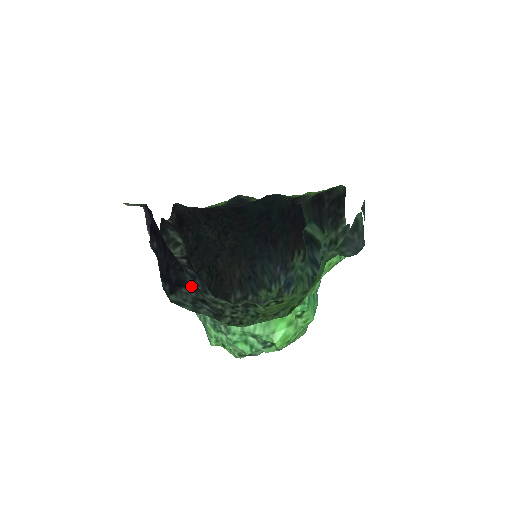
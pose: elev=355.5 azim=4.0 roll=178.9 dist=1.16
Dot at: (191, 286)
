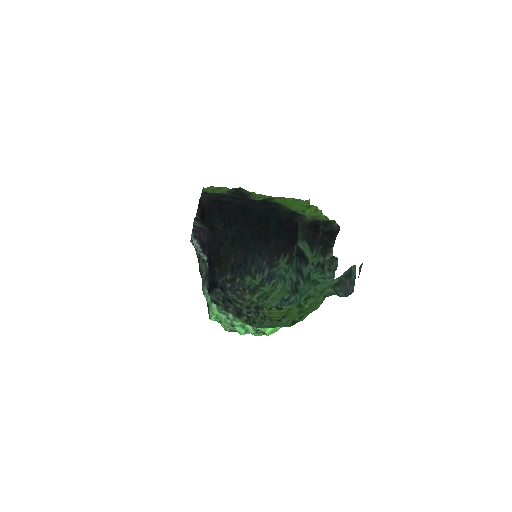
Dot at: (221, 286)
